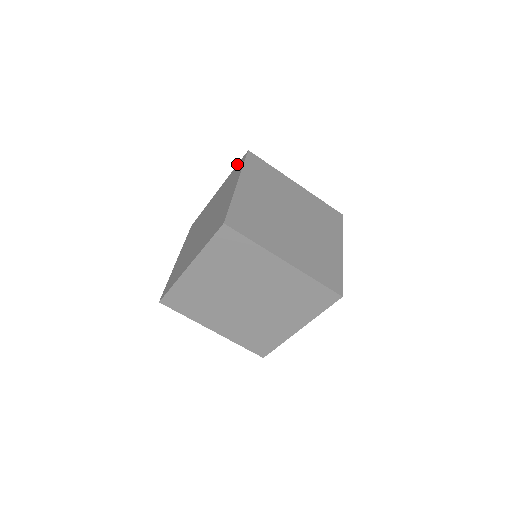
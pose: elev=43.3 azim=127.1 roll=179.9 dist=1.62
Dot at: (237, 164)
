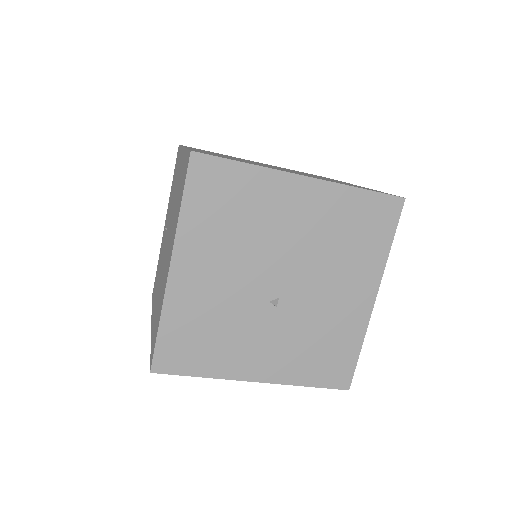
Dot at: occluded
